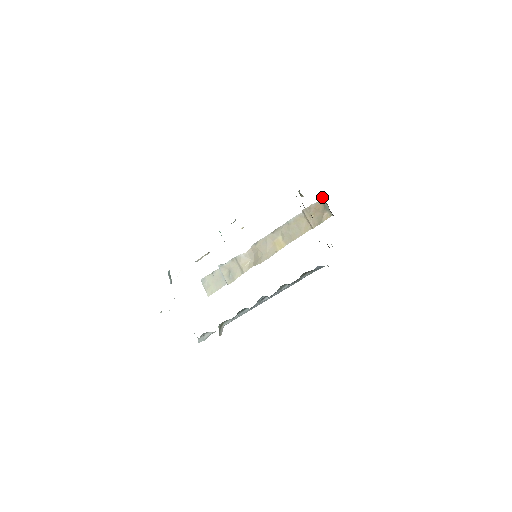
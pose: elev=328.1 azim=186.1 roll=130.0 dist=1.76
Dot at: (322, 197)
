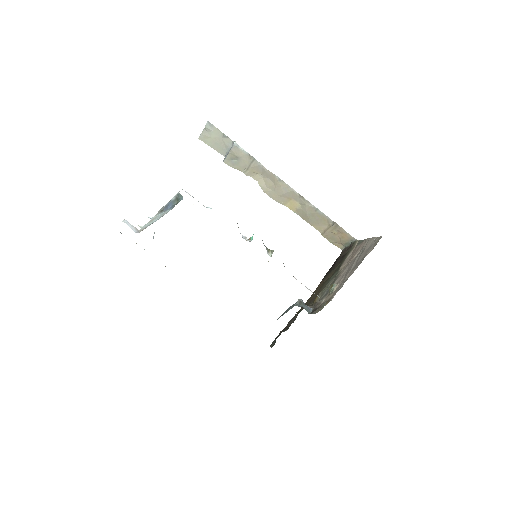
Dot at: (356, 239)
